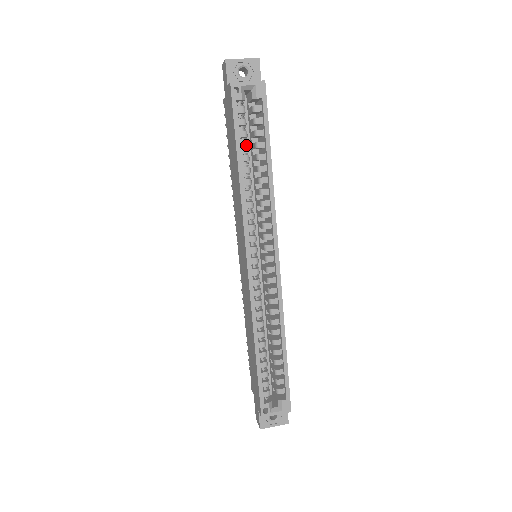
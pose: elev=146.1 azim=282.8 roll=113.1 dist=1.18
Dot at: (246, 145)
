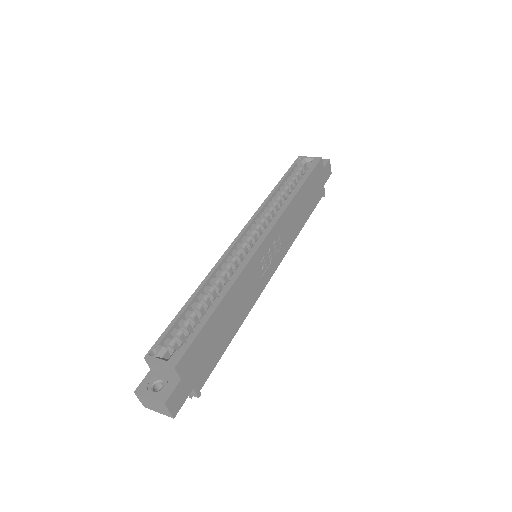
Dot at: (289, 182)
